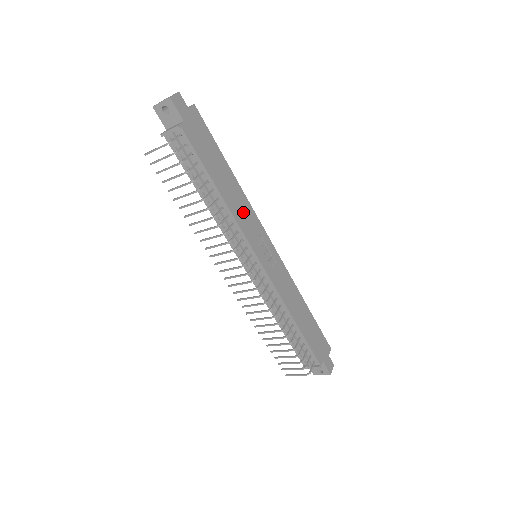
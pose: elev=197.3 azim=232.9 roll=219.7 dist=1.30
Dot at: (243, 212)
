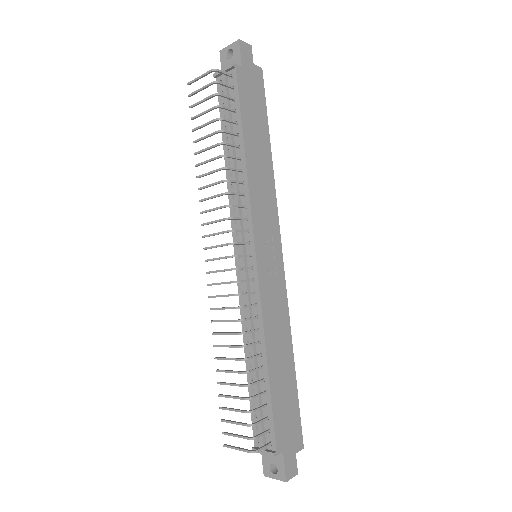
Dot at: (263, 193)
